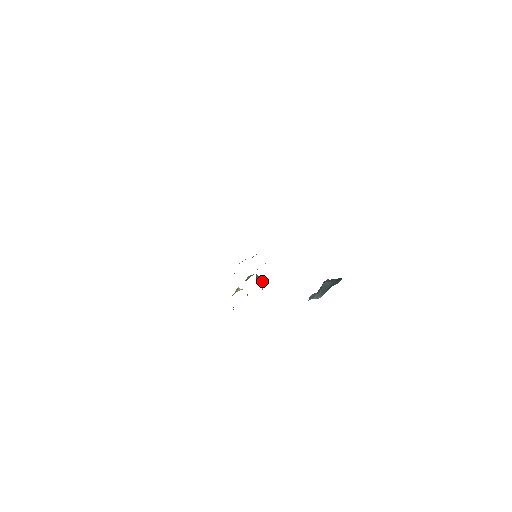
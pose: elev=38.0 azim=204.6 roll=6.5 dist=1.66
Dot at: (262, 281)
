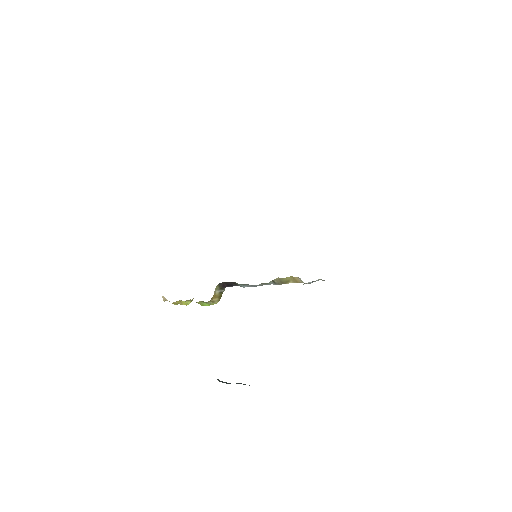
Dot at: (217, 302)
